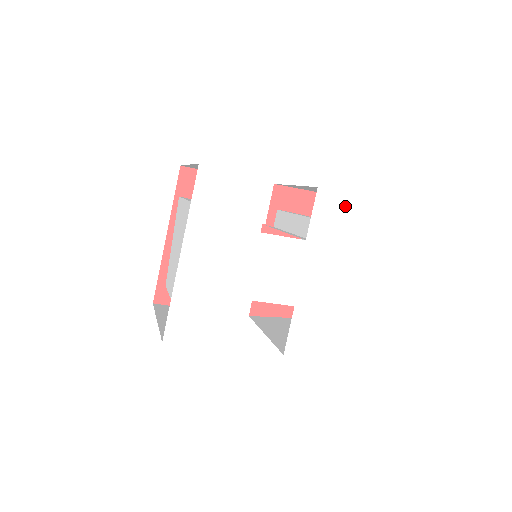
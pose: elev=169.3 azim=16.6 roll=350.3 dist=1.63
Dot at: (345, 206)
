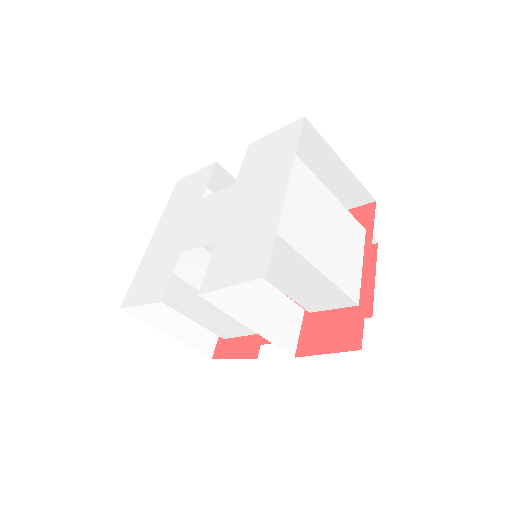
Dot at: (271, 141)
